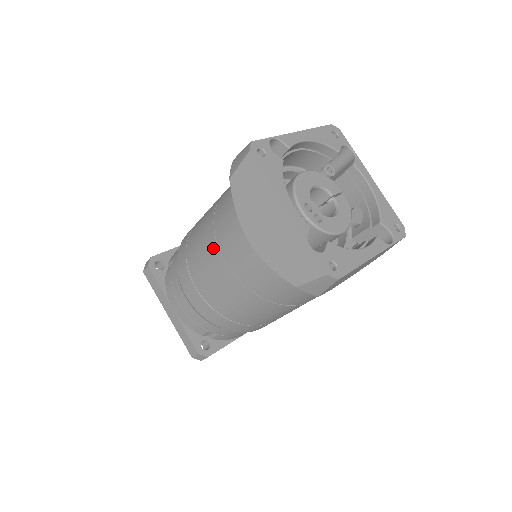
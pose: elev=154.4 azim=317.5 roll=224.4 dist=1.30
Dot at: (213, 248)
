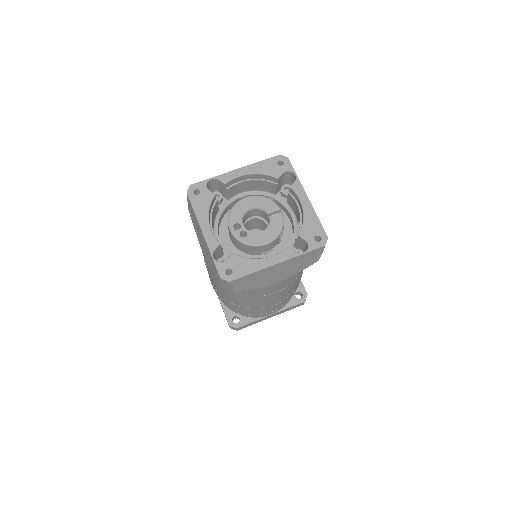
Dot at: occluded
